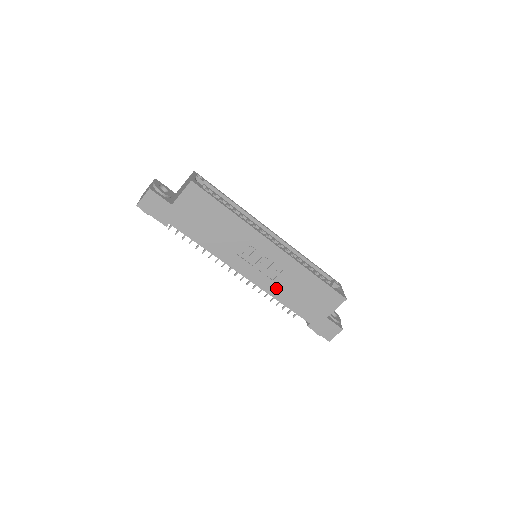
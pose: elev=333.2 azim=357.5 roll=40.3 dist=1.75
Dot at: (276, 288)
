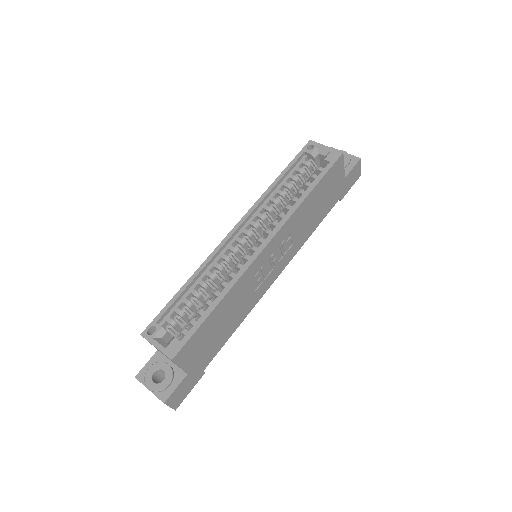
Dot at: (300, 240)
